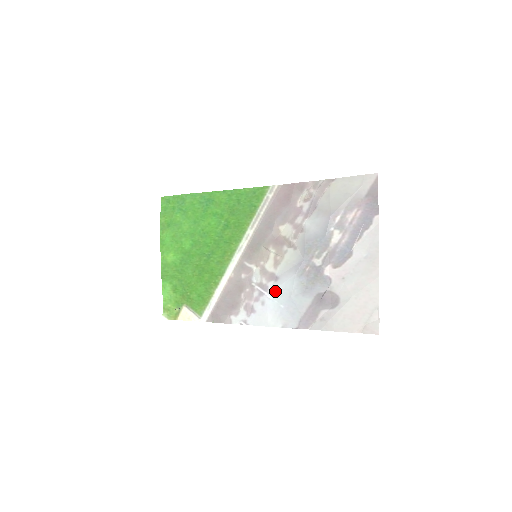
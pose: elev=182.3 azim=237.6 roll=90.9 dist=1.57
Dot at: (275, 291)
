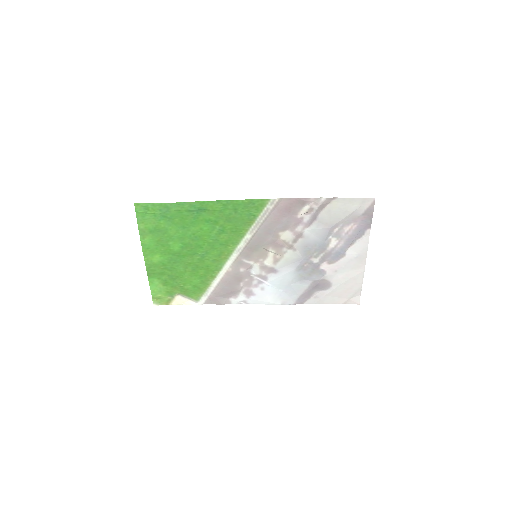
Dot at: (275, 281)
